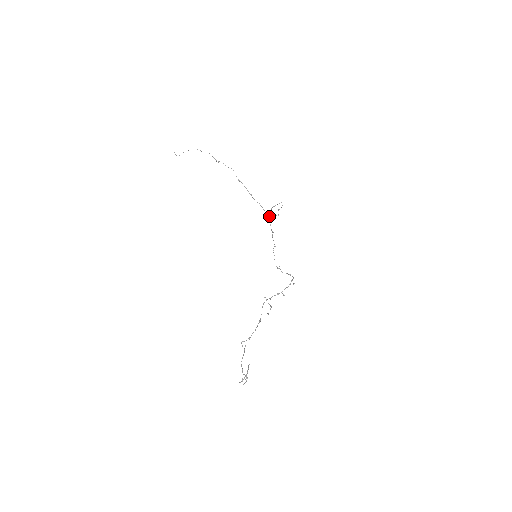
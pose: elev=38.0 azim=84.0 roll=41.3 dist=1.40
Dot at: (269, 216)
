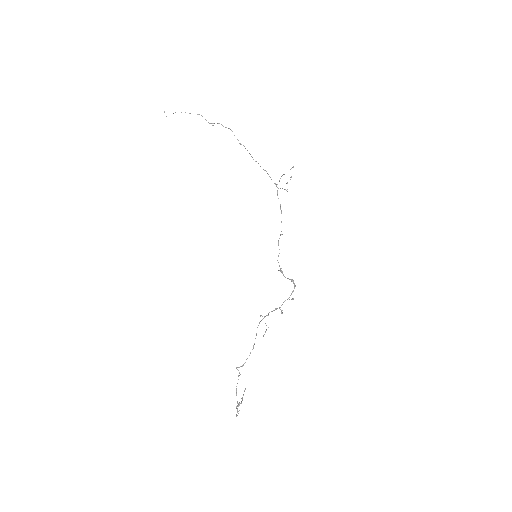
Dot at: (277, 190)
